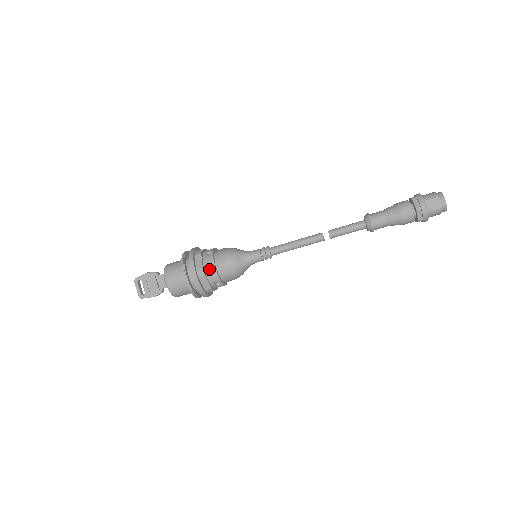
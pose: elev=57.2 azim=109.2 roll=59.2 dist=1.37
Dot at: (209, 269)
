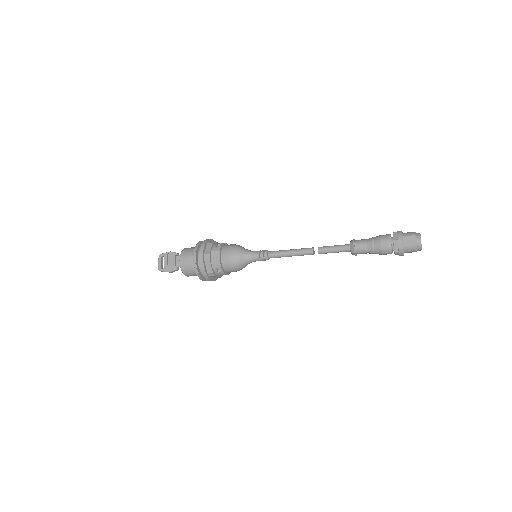
Dot at: (215, 256)
